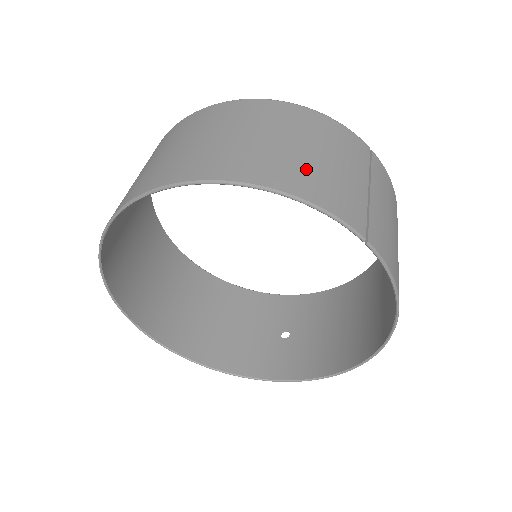
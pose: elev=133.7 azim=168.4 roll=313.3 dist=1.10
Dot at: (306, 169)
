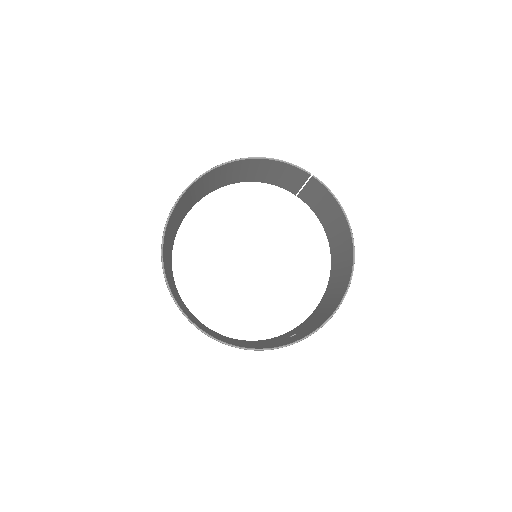
Dot at: (271, 166)
